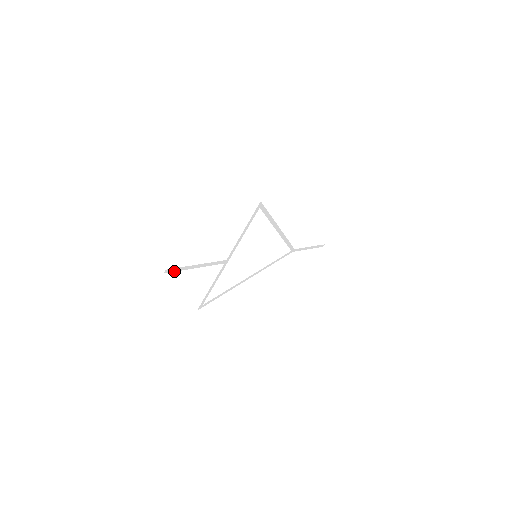
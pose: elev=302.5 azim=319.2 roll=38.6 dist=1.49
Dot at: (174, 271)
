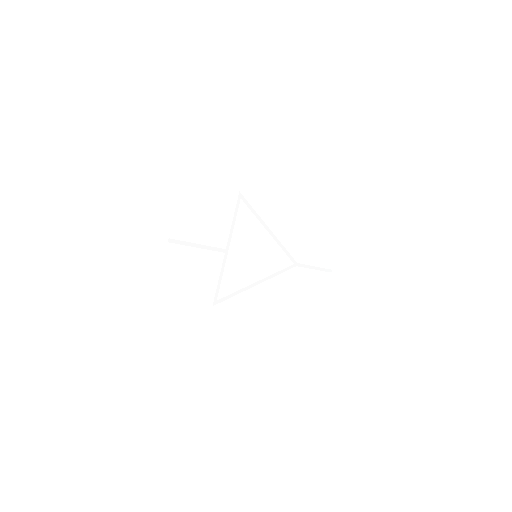
Dot at: occluded
